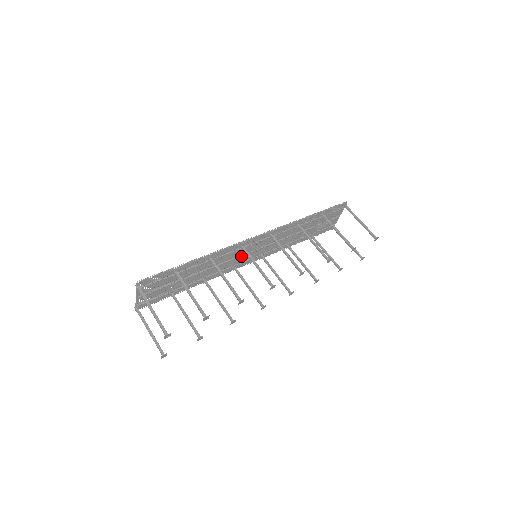
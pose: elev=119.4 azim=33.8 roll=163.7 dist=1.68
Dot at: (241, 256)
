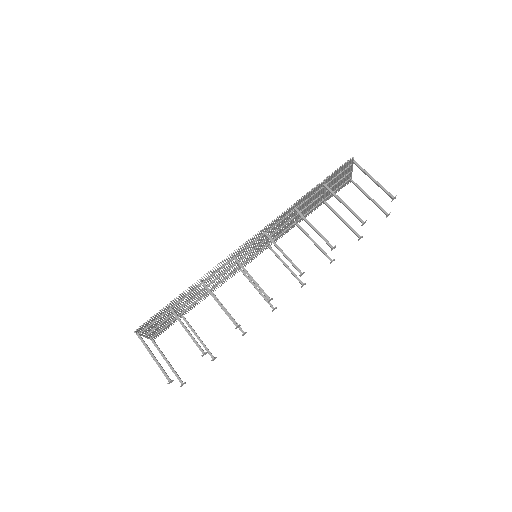
Dot at: (241, 259)
